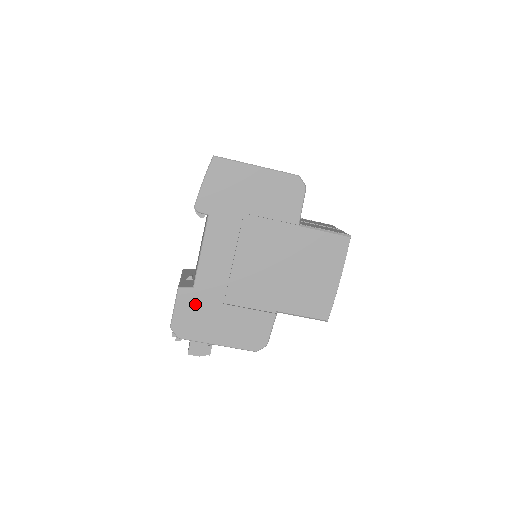
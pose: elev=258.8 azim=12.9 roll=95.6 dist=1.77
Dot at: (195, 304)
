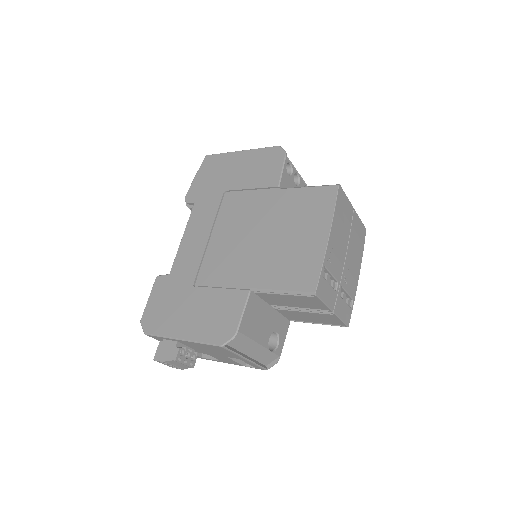
Dot at: (167, 291)
